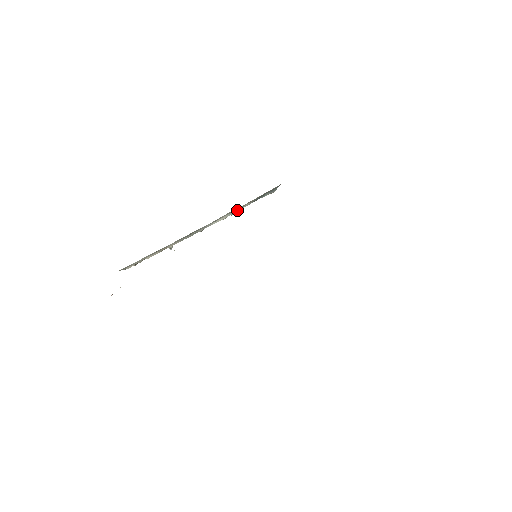
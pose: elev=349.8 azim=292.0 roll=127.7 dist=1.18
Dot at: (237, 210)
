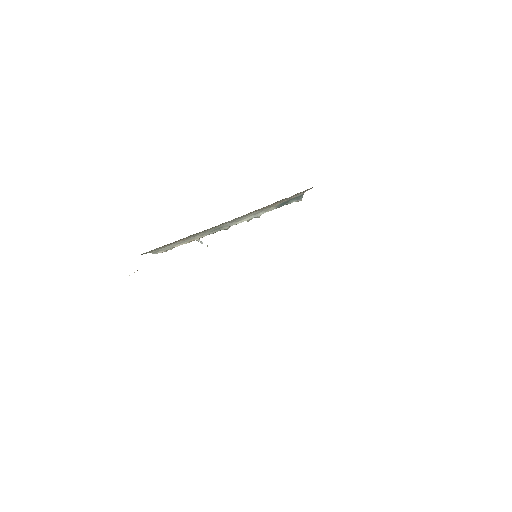
Dot at: (261, 213)
